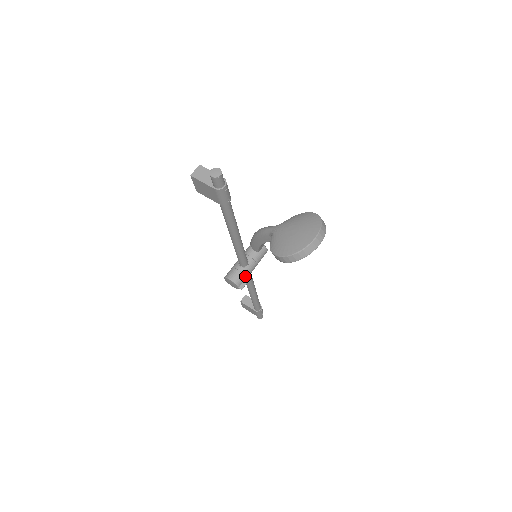
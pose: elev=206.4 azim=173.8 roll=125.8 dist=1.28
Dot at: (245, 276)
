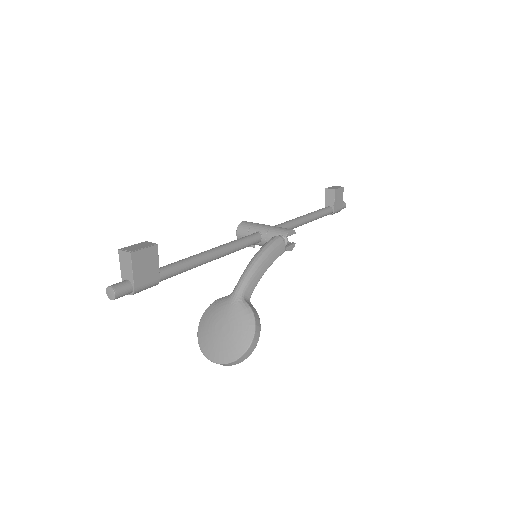
Dot at: occluded
